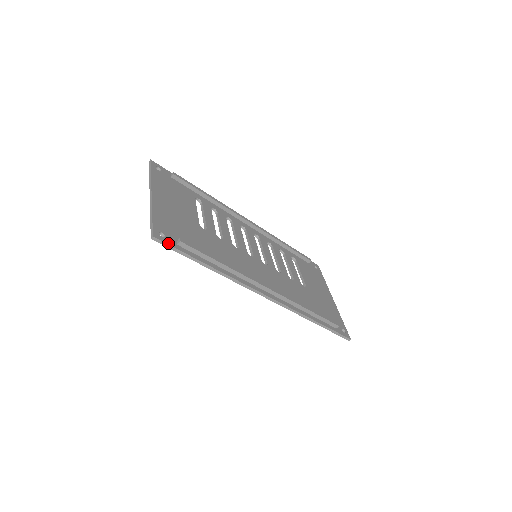
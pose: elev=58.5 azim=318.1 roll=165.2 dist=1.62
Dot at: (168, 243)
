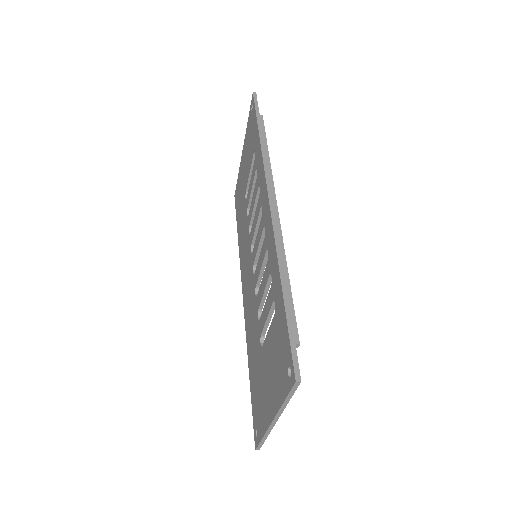
Dot at: occluded
